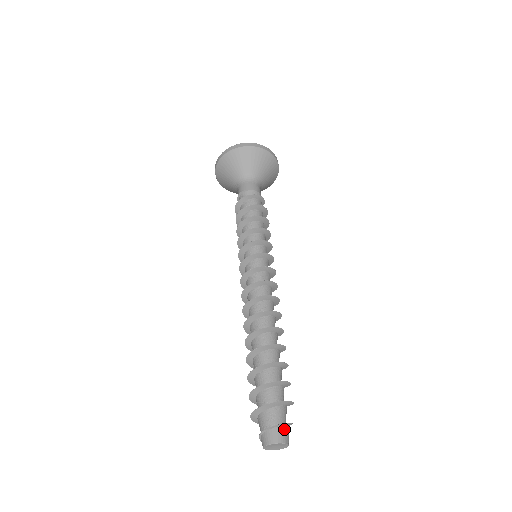
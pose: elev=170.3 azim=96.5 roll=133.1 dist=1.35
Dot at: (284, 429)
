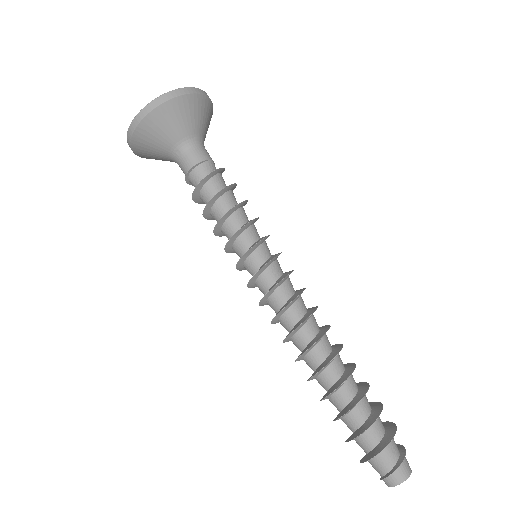
Dot at: occluded
